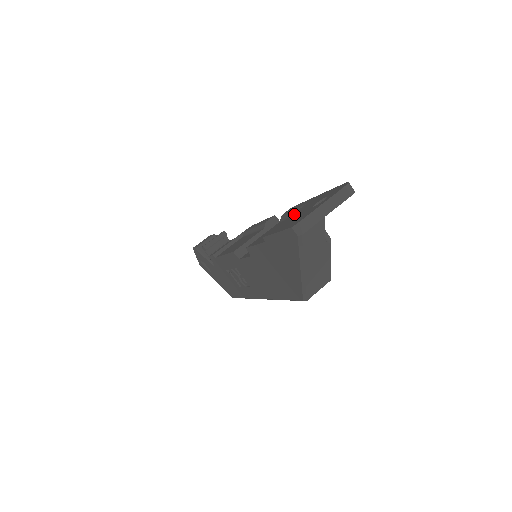
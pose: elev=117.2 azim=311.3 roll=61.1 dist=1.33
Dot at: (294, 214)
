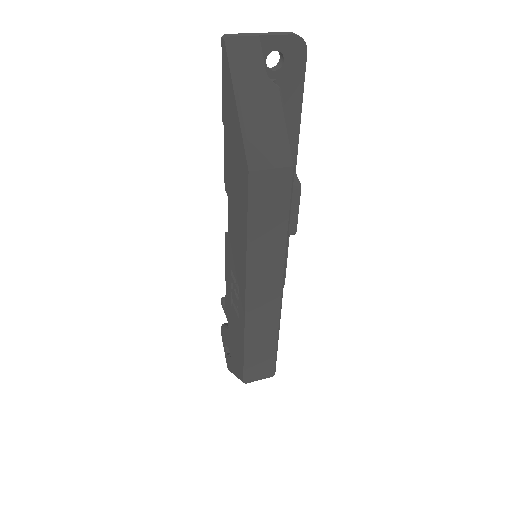
Dot at: occluded
